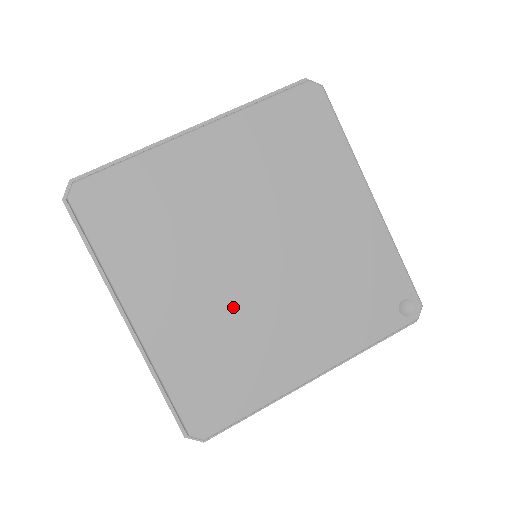
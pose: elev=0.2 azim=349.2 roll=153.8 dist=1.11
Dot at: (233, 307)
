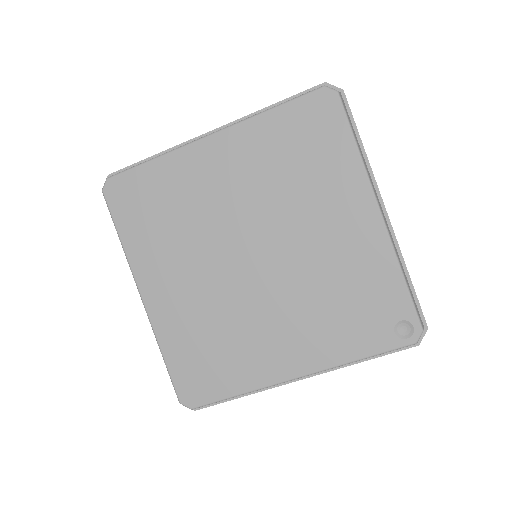
Dot at: (226, 300)
